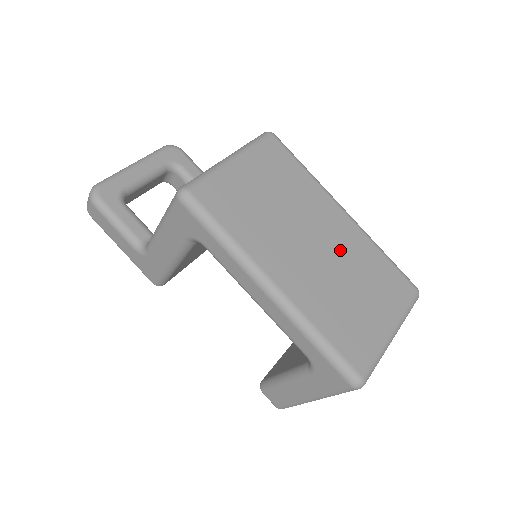
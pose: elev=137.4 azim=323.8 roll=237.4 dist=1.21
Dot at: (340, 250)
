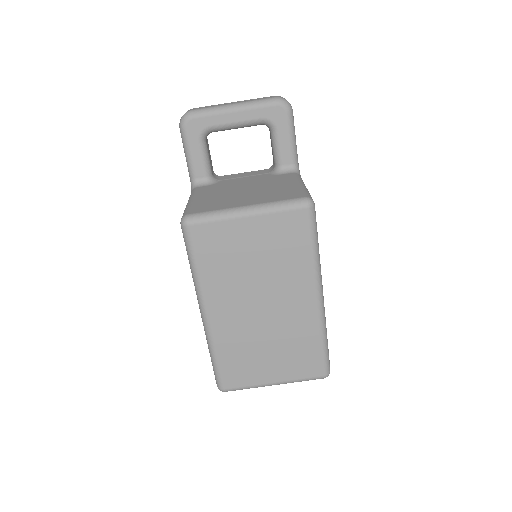
Dot at: (283, 321)
